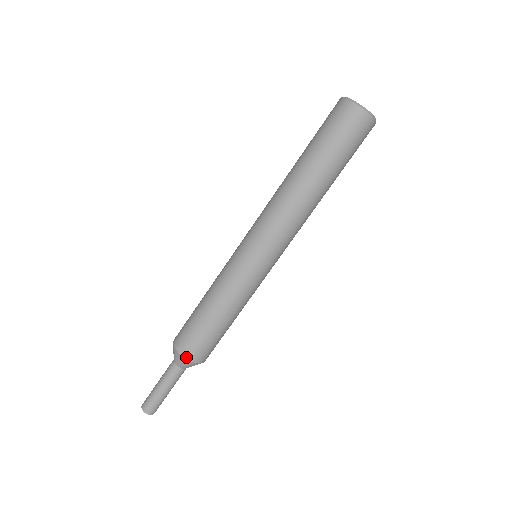
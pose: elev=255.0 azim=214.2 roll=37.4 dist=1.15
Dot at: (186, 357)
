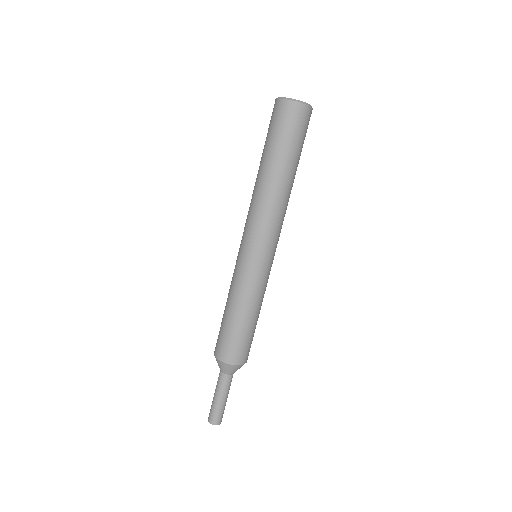
Dot at: (242, 364)
